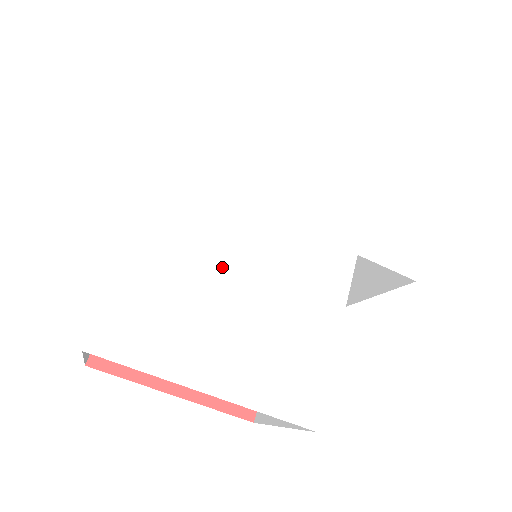
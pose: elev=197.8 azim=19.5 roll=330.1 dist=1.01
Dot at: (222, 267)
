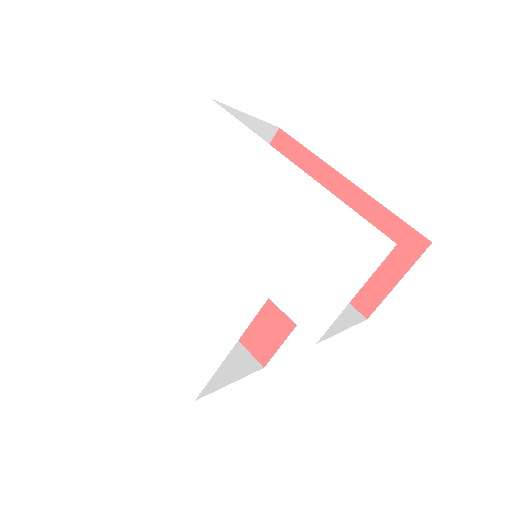
Dot at: (173, 271)
